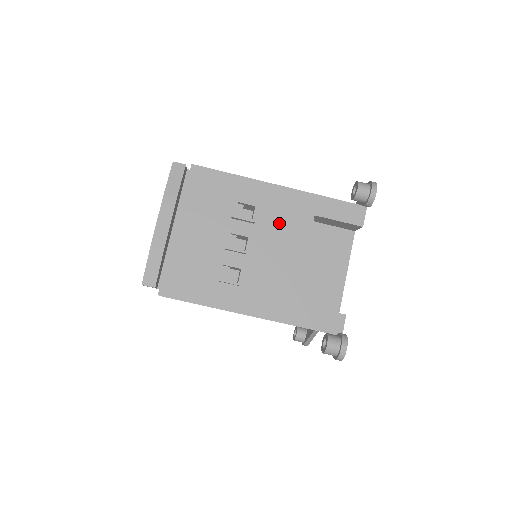
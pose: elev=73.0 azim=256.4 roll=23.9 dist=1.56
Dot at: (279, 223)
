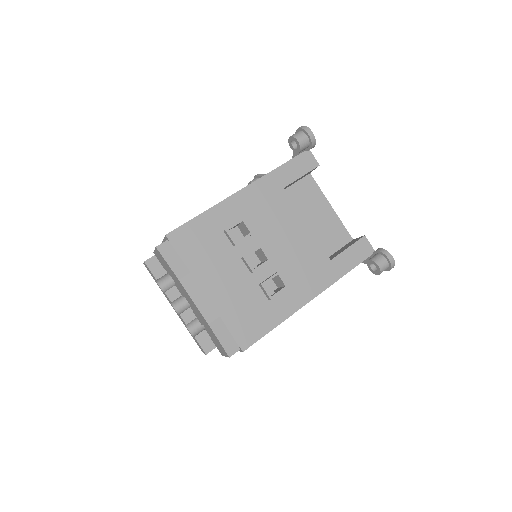
Dot at: (267, 217)
